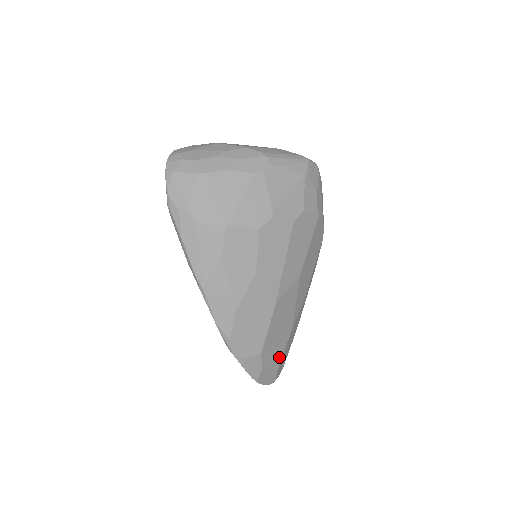
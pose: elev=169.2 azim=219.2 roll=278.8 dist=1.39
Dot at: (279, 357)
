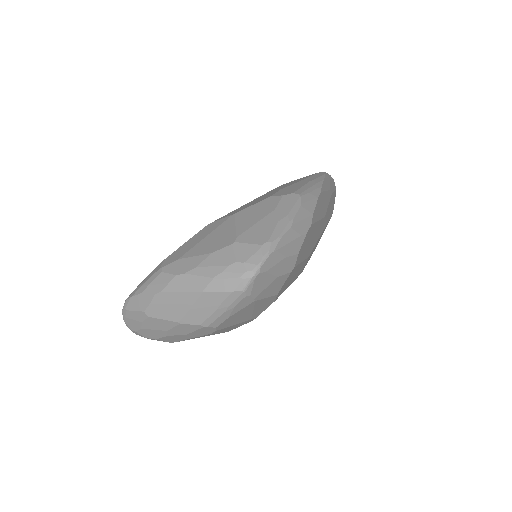
Dot at: (327, 224)
